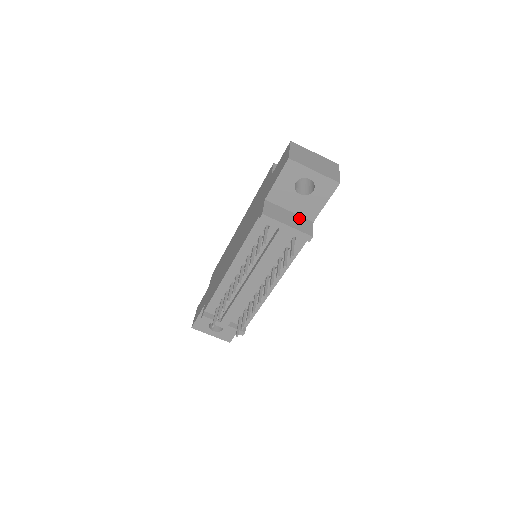
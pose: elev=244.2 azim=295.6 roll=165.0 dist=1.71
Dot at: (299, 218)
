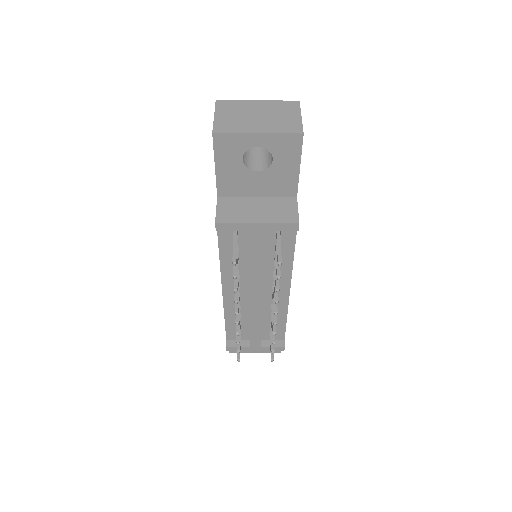
Dot at: (273, 202)
